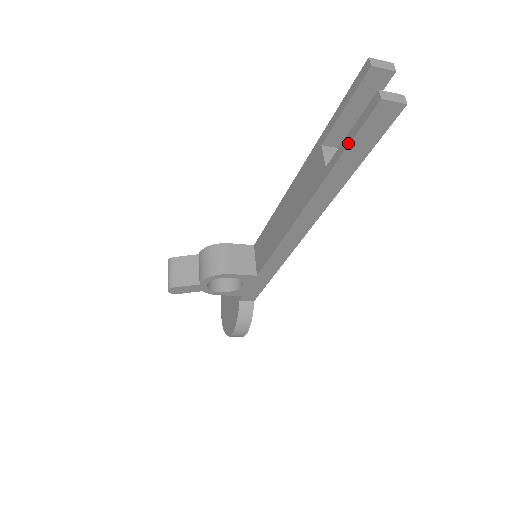
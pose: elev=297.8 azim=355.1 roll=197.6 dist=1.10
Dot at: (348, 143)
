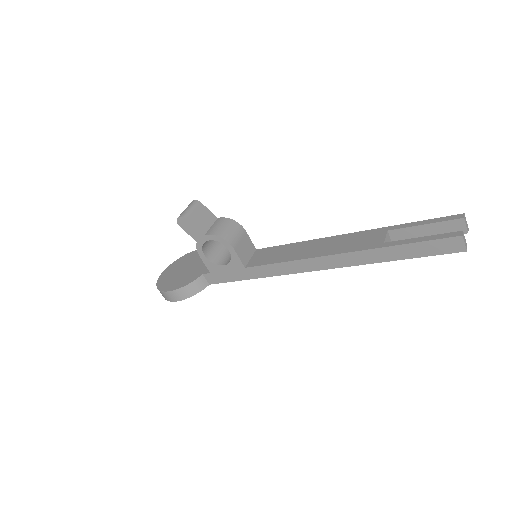
Dot at: (417, 241)
